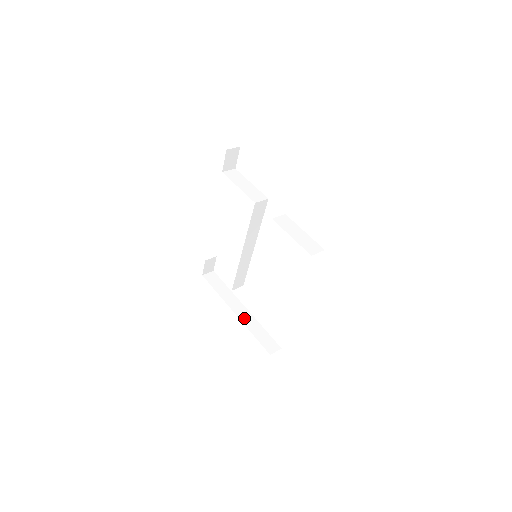
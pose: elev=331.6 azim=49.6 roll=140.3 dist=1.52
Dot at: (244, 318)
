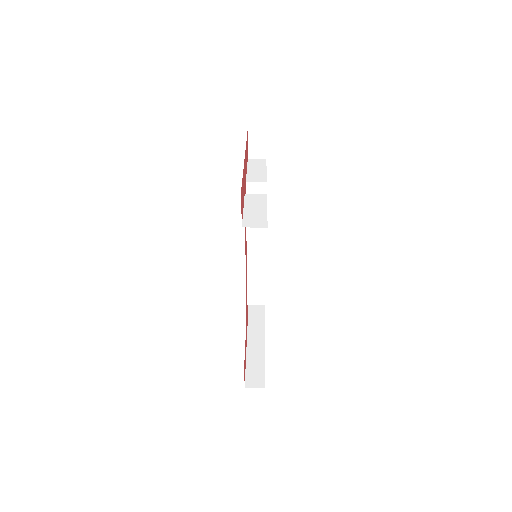
Dot at: (252, 343)
